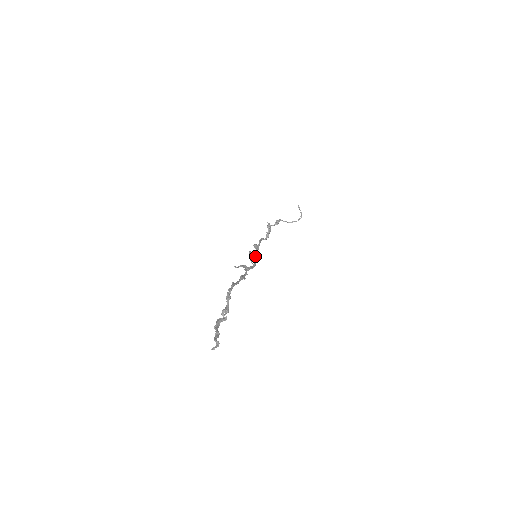
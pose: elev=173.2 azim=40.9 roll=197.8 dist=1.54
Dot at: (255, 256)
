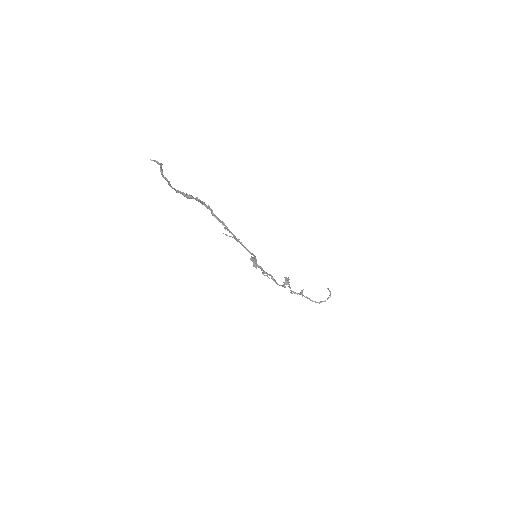
Dot at: (255, 257)
